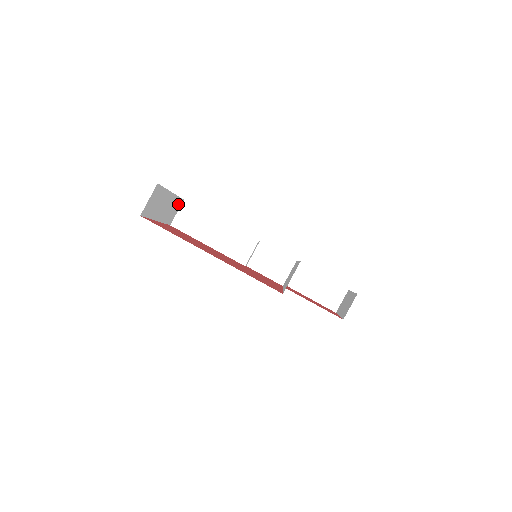
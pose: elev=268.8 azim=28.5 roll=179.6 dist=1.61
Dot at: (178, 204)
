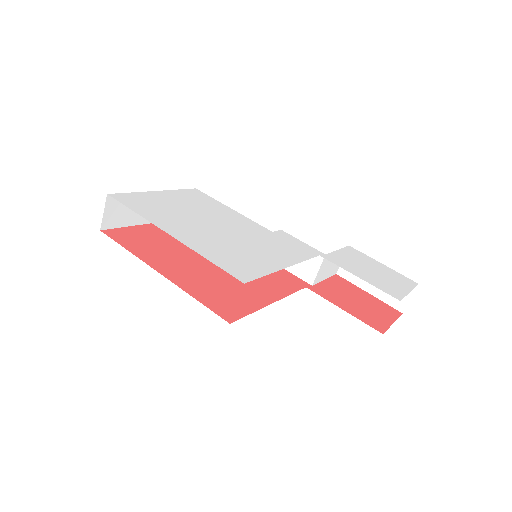
Dot at: occluded
